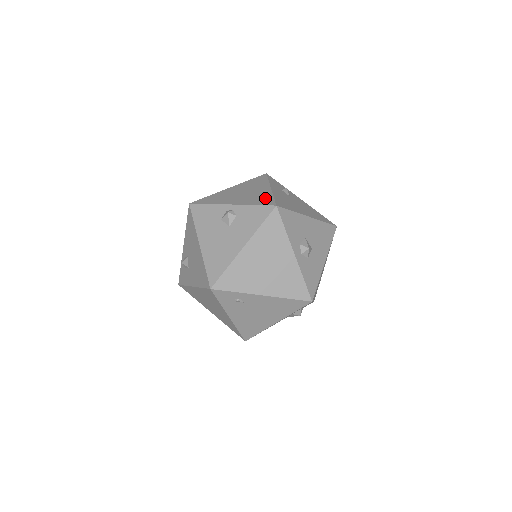
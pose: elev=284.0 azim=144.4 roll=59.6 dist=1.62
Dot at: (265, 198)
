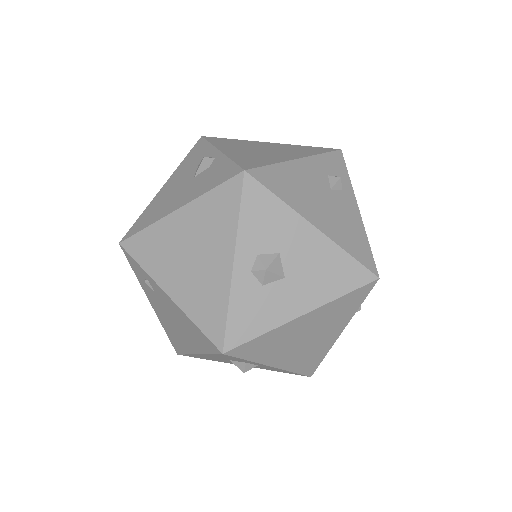
Dot at: (260, 160)
